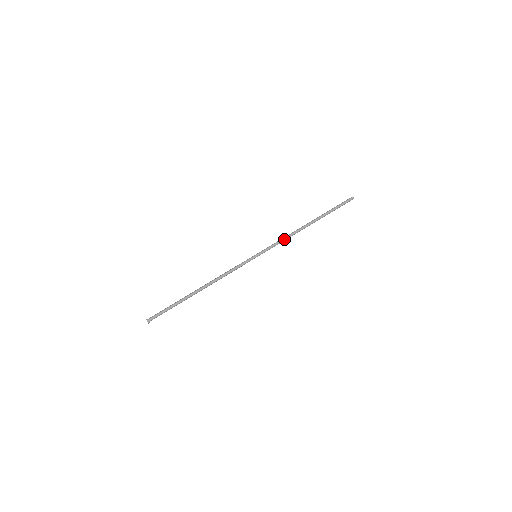
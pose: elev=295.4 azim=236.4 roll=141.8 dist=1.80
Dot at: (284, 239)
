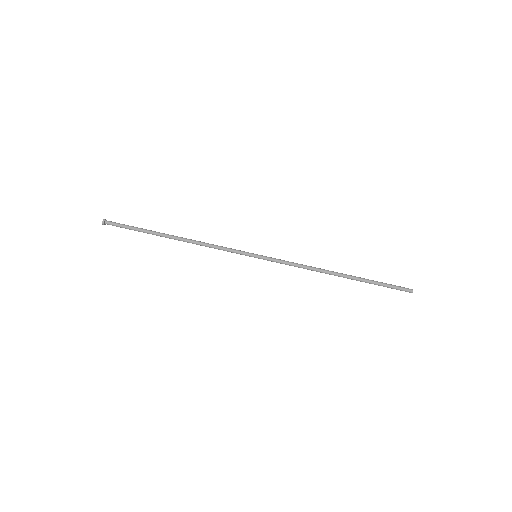
Dot at: (299, 266)
